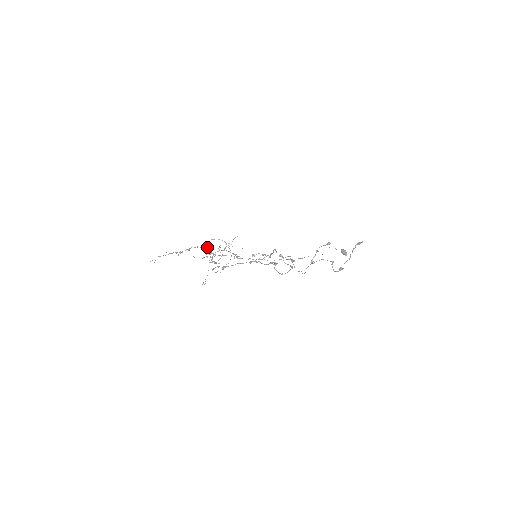
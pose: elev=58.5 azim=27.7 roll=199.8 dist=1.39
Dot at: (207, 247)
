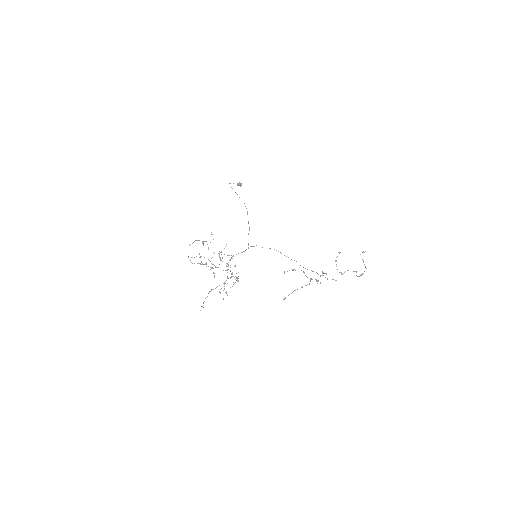
Dot at: occluded
